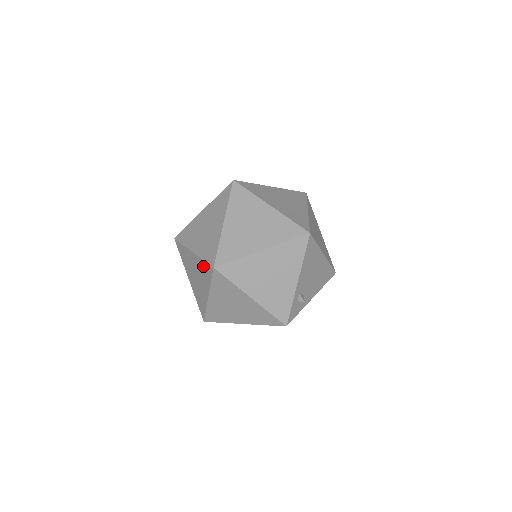
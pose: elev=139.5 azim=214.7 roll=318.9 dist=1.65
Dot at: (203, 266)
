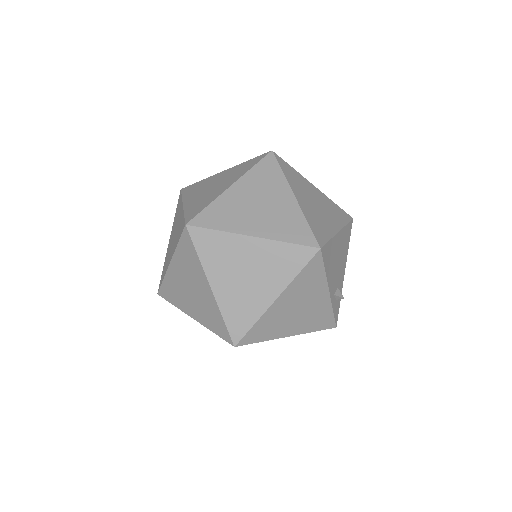
Dot at: occluded
